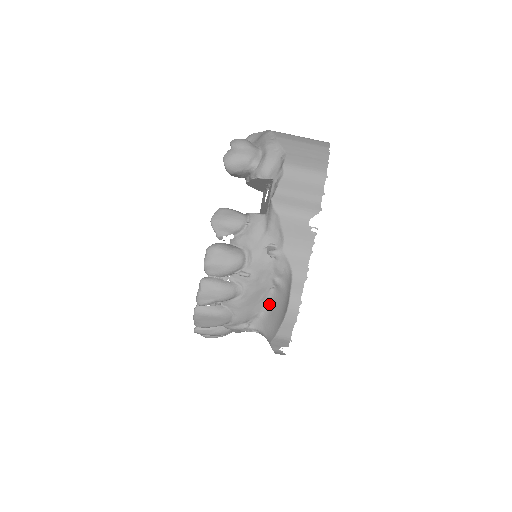
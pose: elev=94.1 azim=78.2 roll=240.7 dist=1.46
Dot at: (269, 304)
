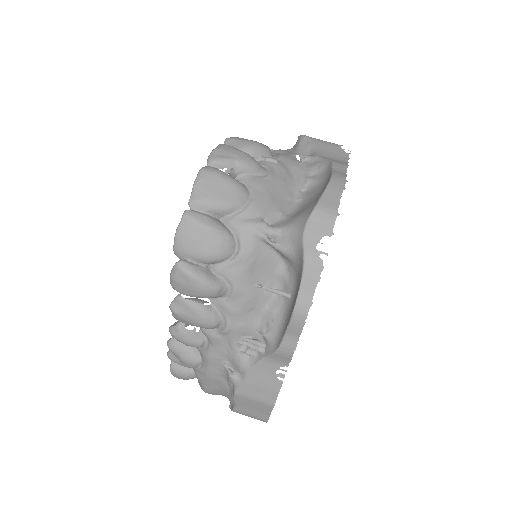
Dot at: (297, 206)
